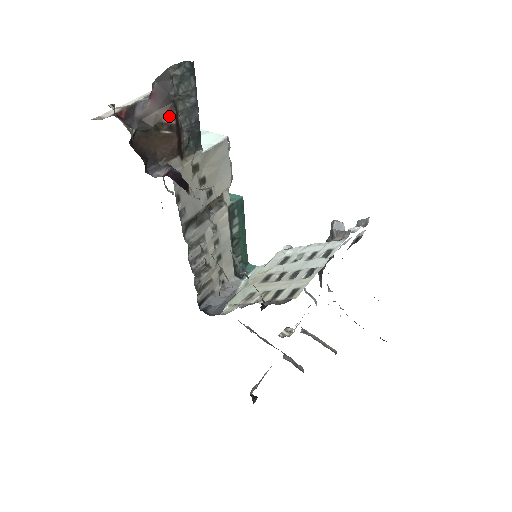
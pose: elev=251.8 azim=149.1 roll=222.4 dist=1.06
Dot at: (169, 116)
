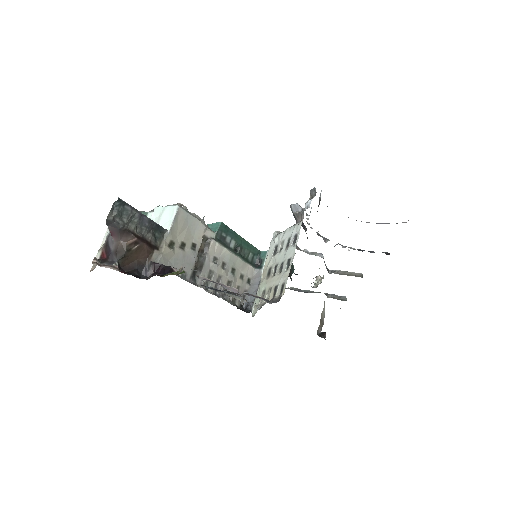
Dot at: (130, 238)
